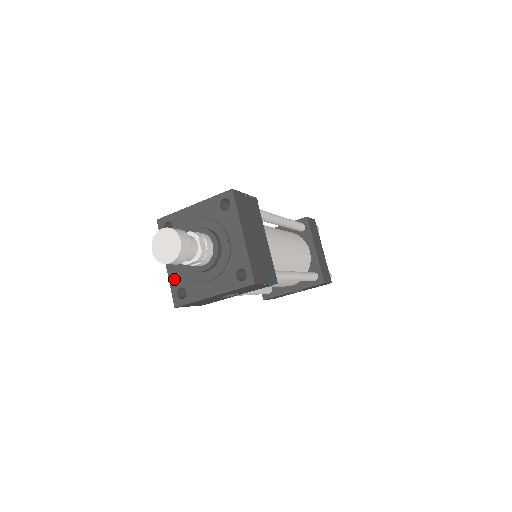
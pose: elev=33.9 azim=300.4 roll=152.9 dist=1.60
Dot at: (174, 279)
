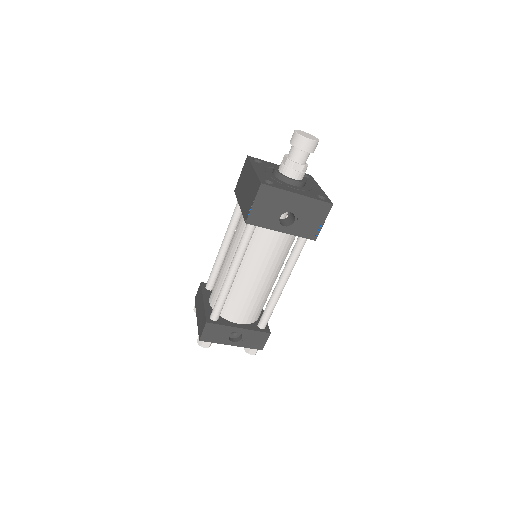
Dot at: (262, 175)
